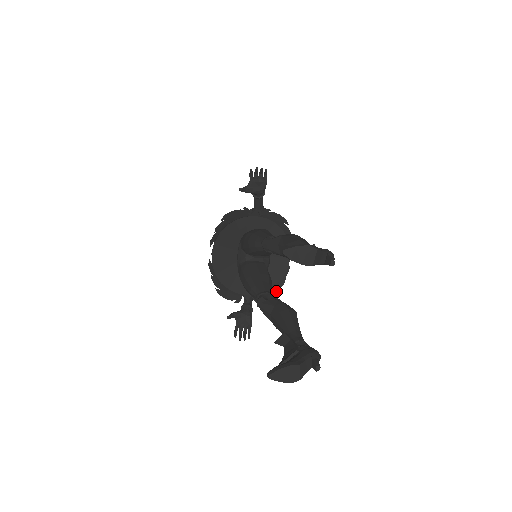
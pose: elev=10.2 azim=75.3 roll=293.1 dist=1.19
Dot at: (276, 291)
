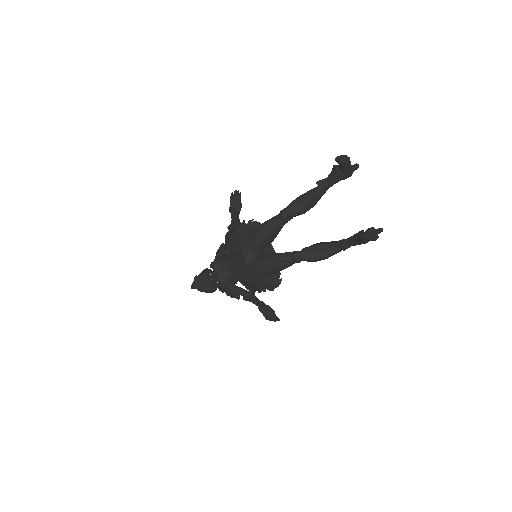
Dot at: (278, 280)
